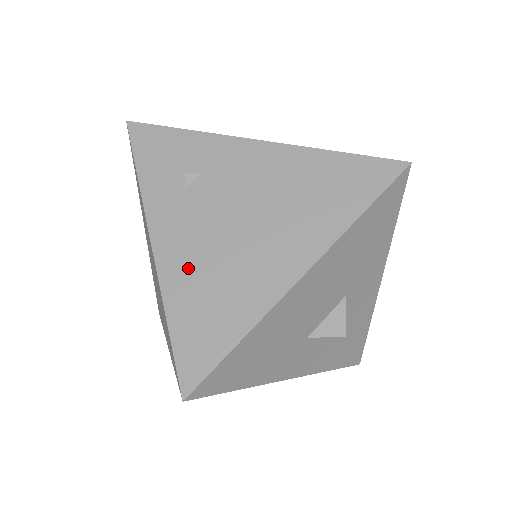
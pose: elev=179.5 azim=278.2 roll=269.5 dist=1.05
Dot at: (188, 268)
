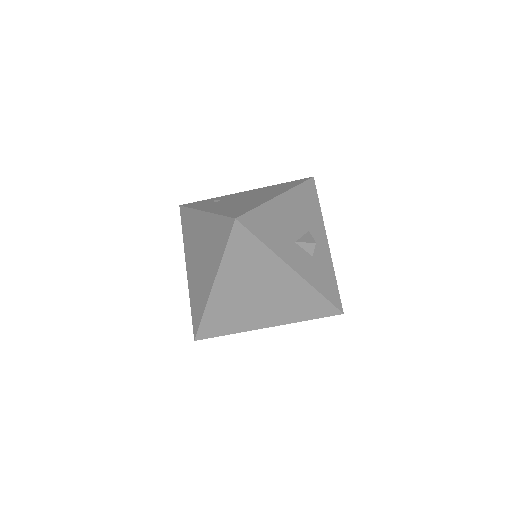
Dot at: (224, 208)
